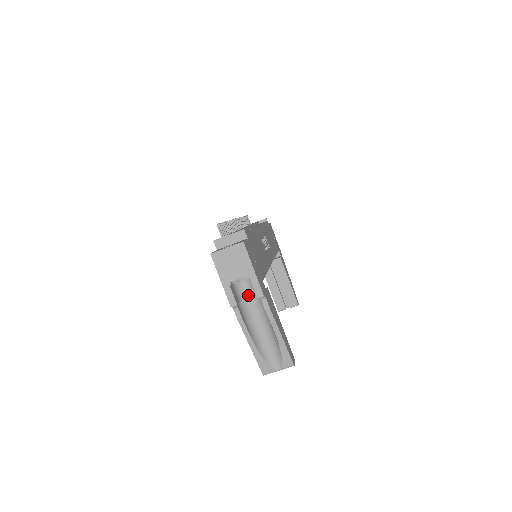
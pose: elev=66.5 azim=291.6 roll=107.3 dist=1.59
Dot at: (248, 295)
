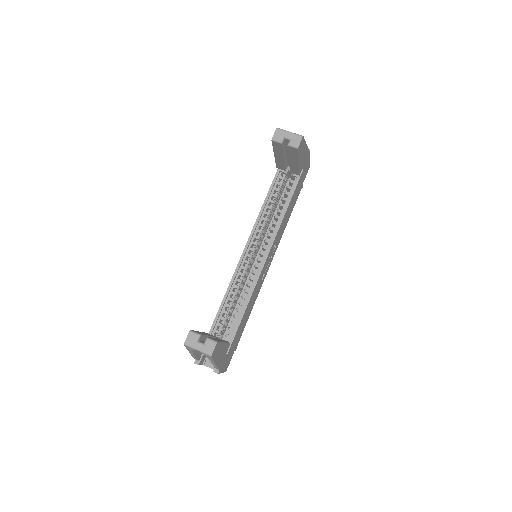
Dot at: occluded
